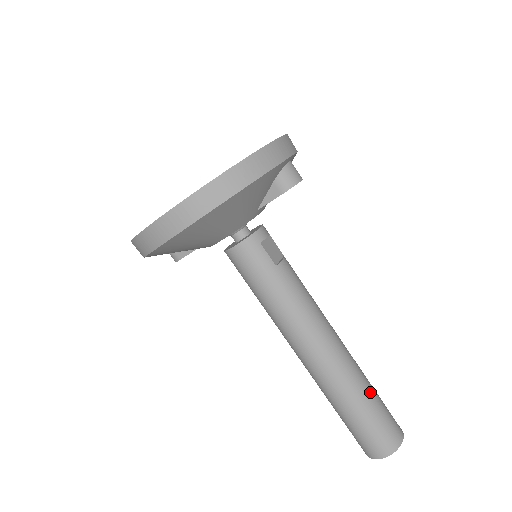
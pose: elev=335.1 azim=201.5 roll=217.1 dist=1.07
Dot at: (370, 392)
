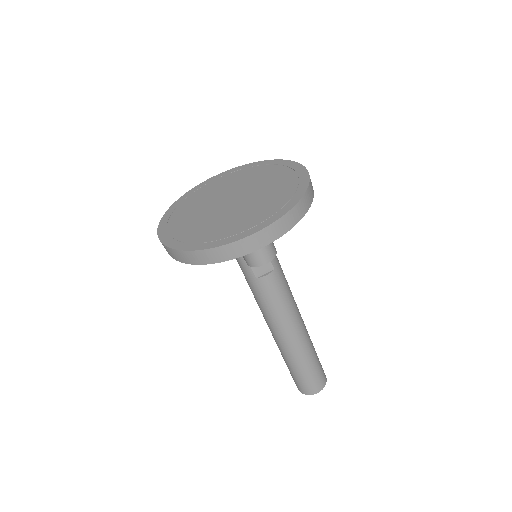
Dot at: (302, 365)
